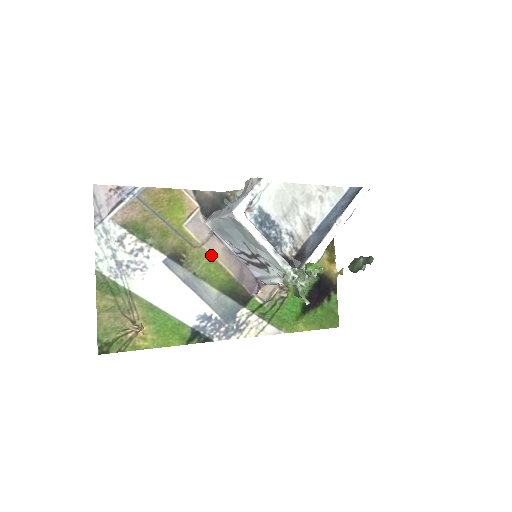
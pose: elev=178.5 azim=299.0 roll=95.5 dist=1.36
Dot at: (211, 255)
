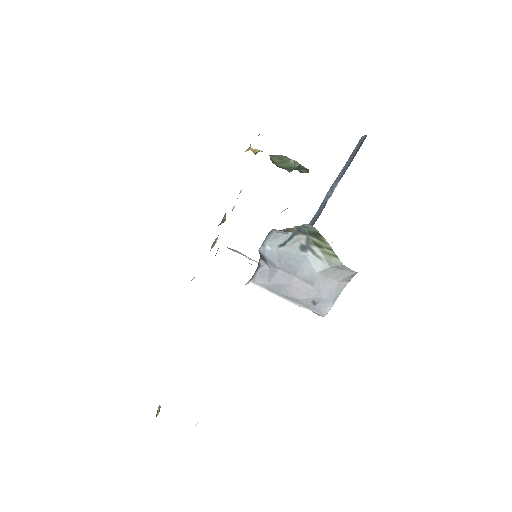
Dot at: occluded
